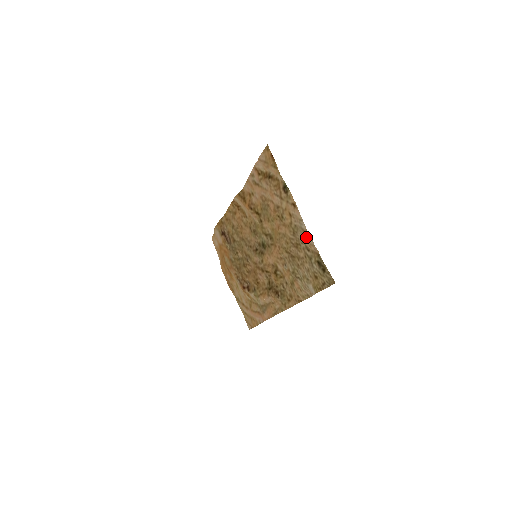
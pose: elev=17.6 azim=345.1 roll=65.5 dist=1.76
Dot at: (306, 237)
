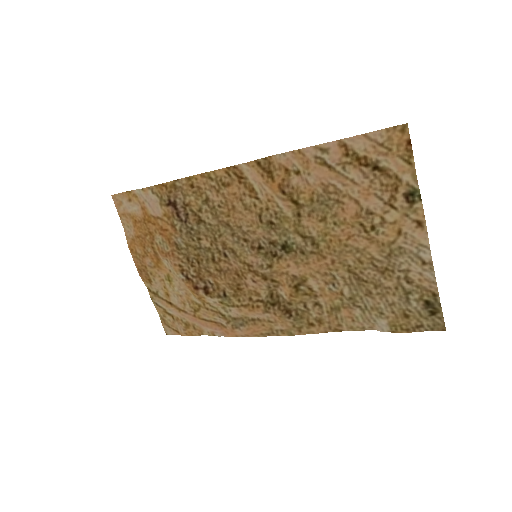
Dot at: (424, 269)
